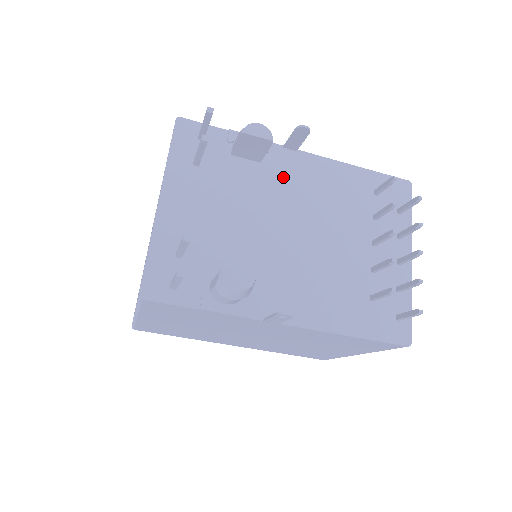
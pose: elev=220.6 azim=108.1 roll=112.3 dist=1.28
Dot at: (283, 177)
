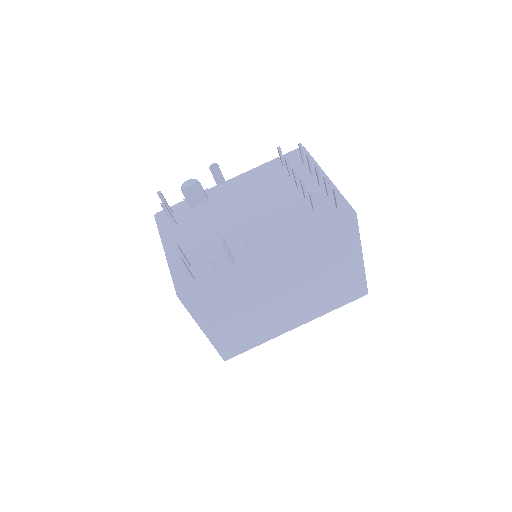
Dot at: (225, 197)
